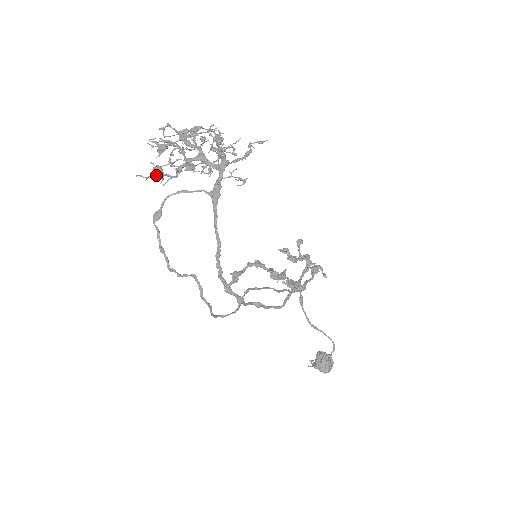
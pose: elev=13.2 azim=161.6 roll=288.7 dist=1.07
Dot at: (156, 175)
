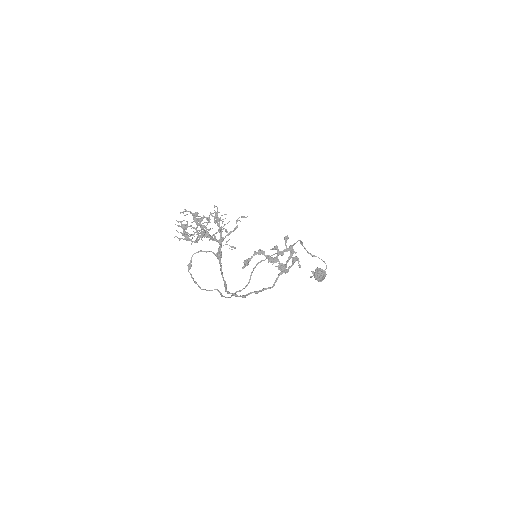
Dot at: (185, 238)
